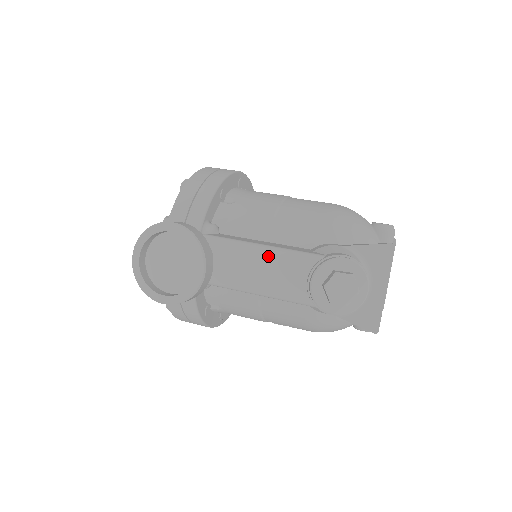
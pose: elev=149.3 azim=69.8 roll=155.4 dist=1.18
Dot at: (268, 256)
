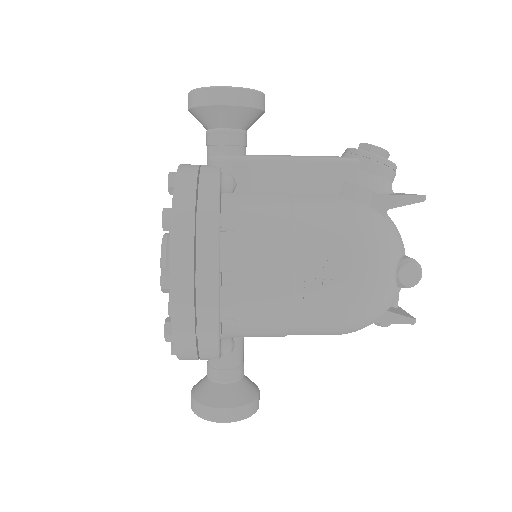
Dot at: occluded
